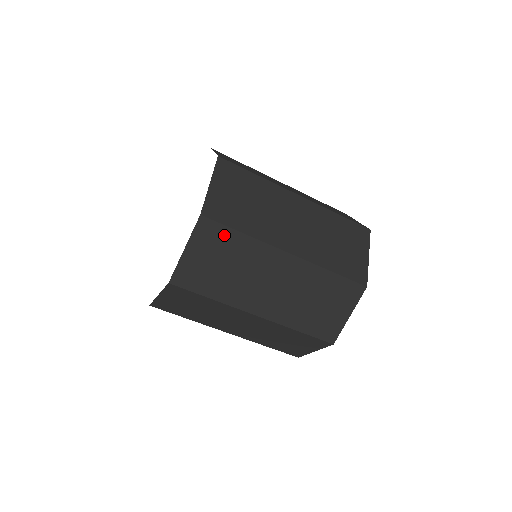
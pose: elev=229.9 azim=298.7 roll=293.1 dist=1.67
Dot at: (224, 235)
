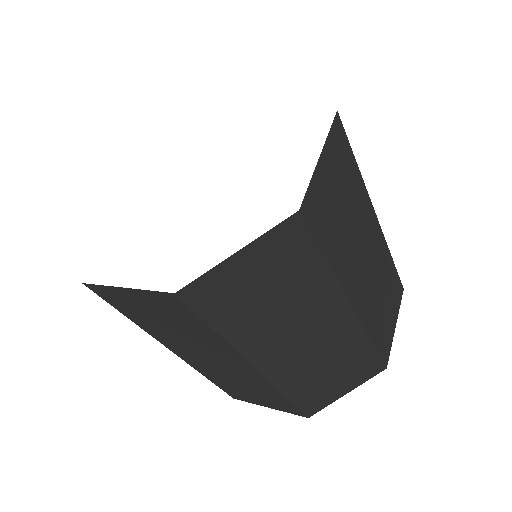
Dot at: (347, 158)
